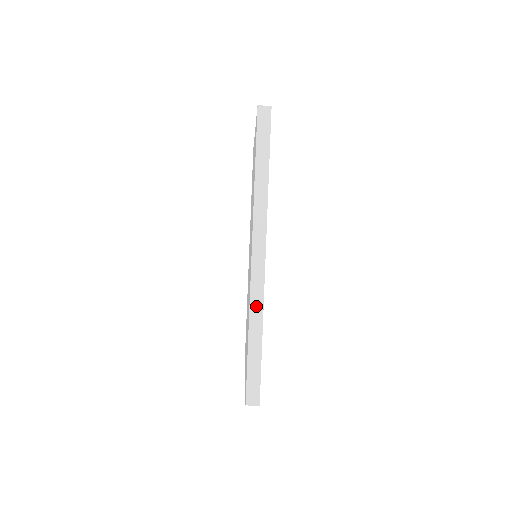
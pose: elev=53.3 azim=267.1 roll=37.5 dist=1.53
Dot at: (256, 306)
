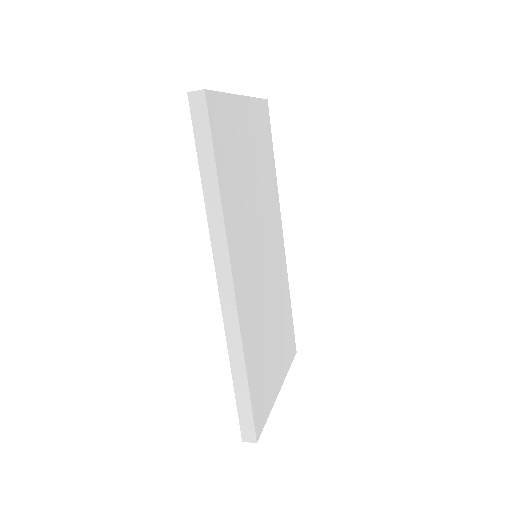
Dot at: (234, 342)
